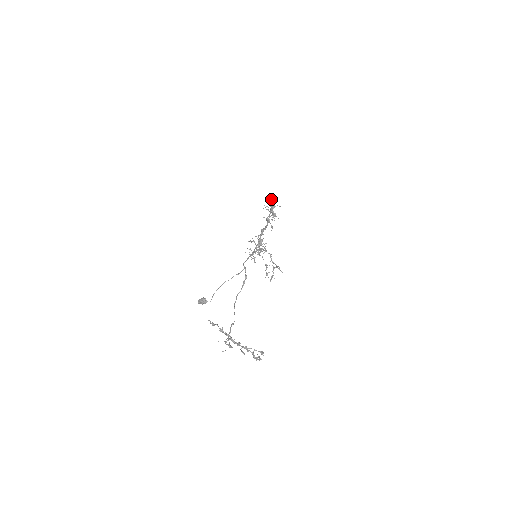
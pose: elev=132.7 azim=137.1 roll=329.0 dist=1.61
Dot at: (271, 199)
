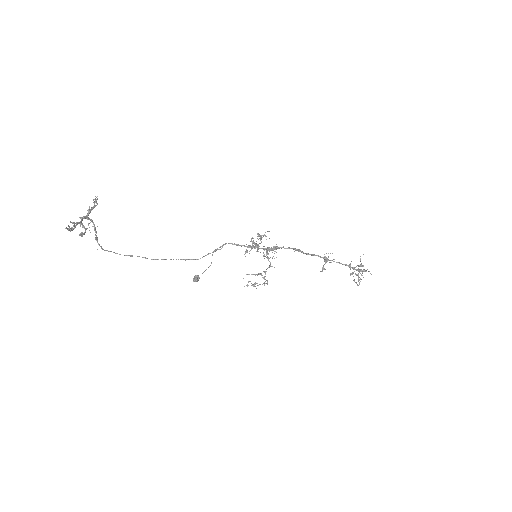
Dot at: occluded
